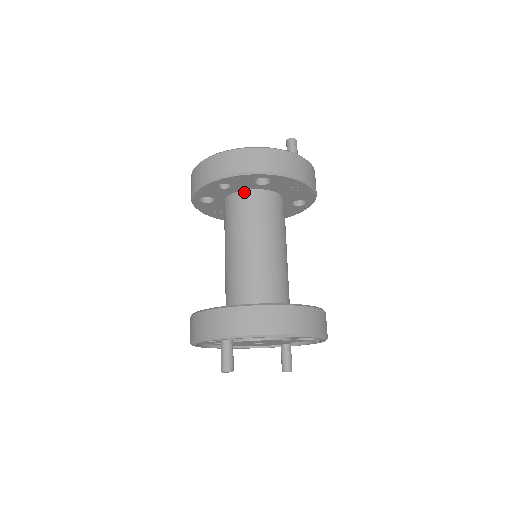
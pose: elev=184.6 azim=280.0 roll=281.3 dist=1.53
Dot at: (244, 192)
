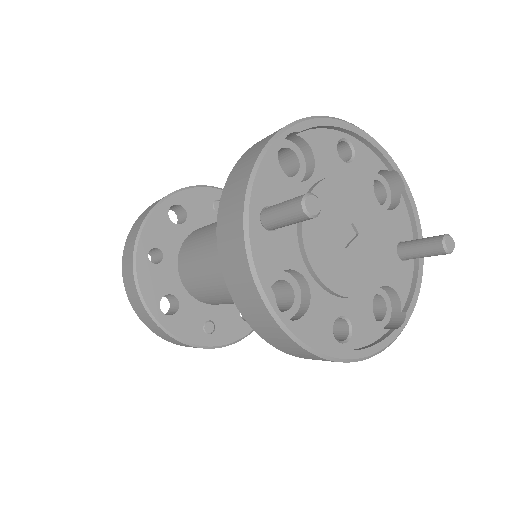
Dot at: occluded
